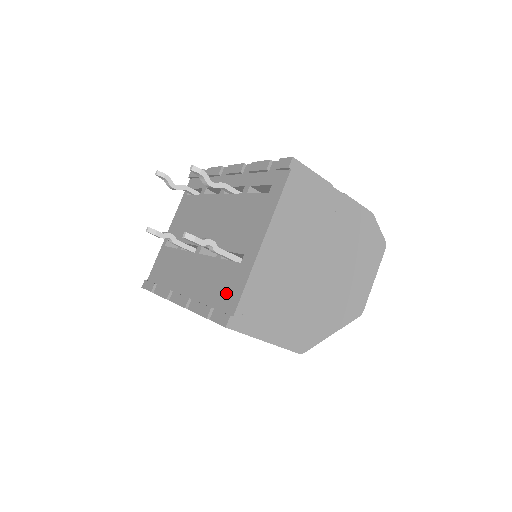
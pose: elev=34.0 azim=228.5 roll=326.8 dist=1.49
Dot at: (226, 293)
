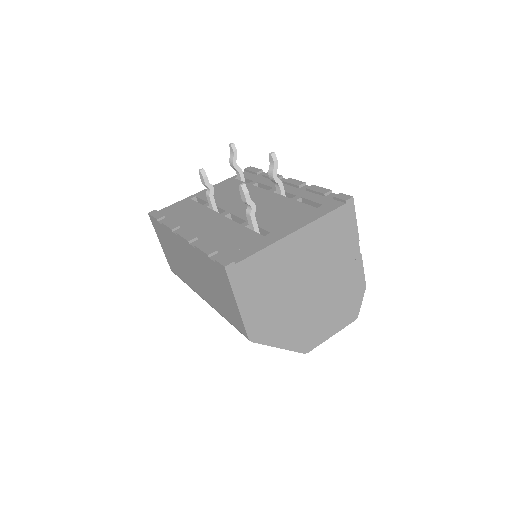
Dot at: (237, 248)
